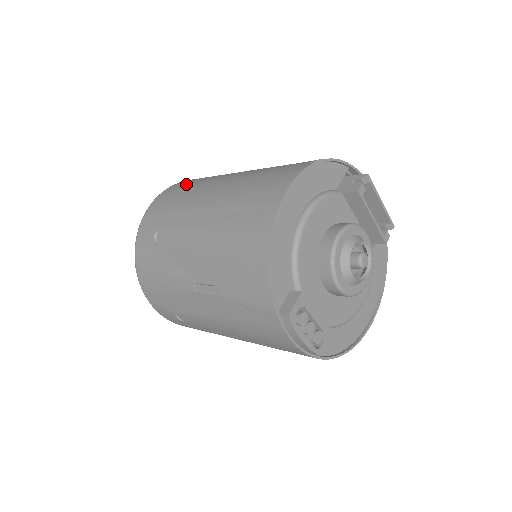
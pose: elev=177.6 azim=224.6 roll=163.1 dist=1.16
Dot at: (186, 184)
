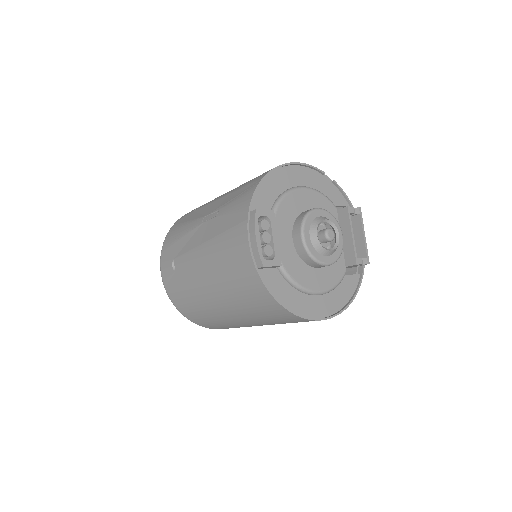
Dot at: occluded
